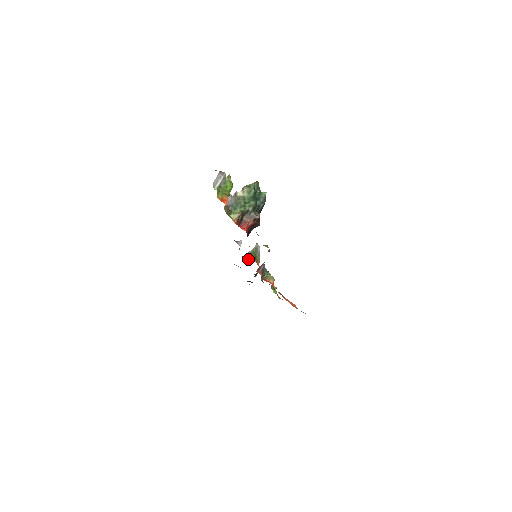
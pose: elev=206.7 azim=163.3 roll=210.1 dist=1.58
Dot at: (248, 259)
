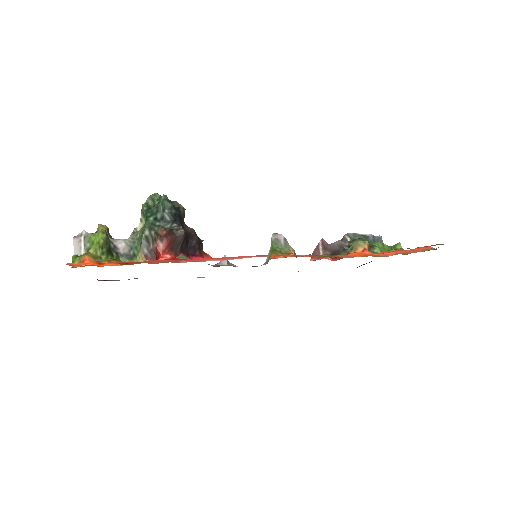
Dot at: (267, 263)
